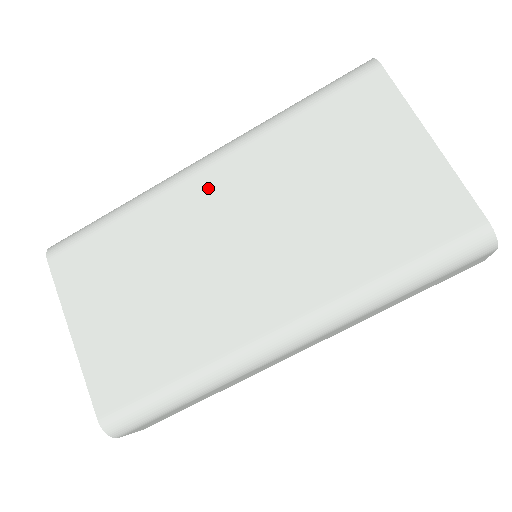
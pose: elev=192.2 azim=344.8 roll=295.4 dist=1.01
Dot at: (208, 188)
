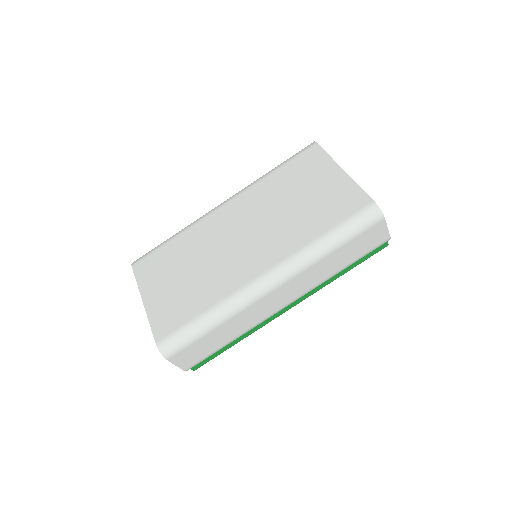
Dot at: (225, 214)
